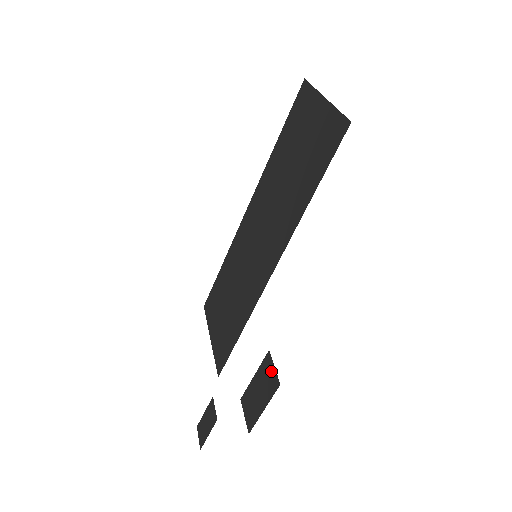
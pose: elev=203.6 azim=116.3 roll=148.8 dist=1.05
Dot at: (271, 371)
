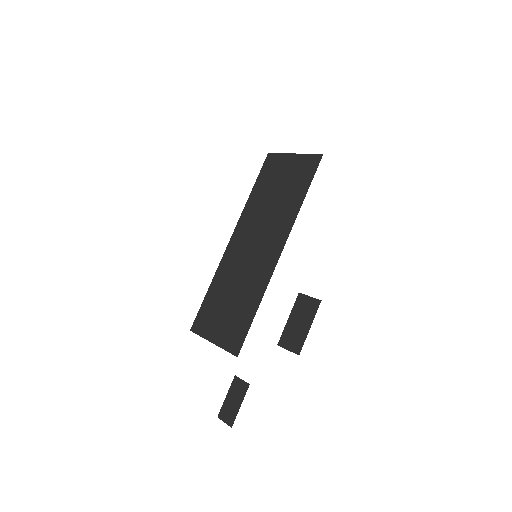
Dot at: (308, 301)
